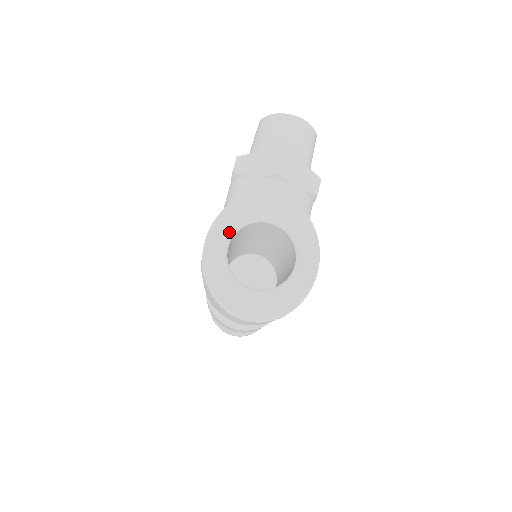
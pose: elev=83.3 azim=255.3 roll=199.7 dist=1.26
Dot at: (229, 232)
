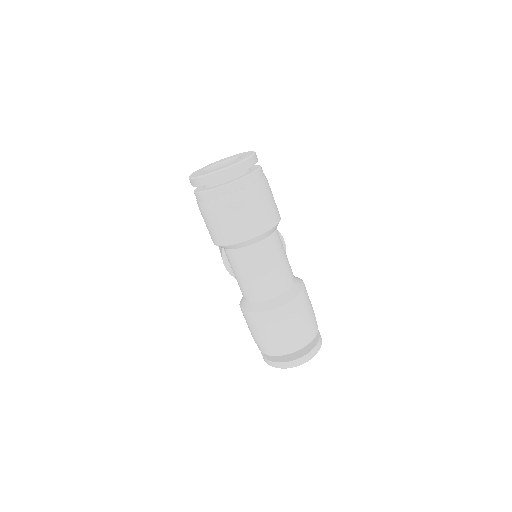
Dot at: (200, 171)
